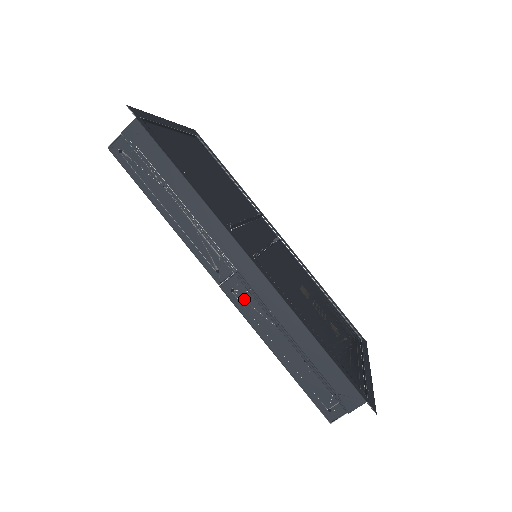
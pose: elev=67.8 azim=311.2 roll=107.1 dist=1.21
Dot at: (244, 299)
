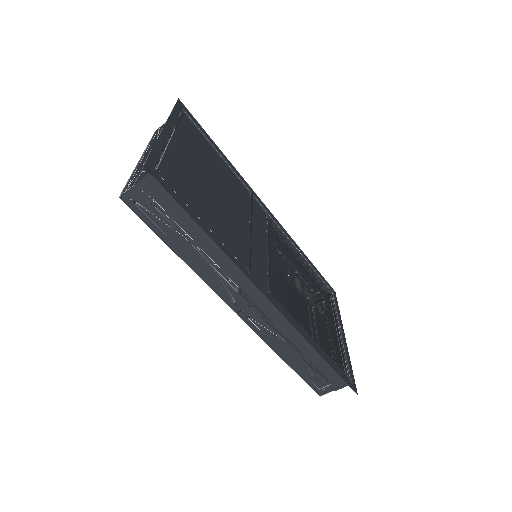
Dot at: (259, 323)
